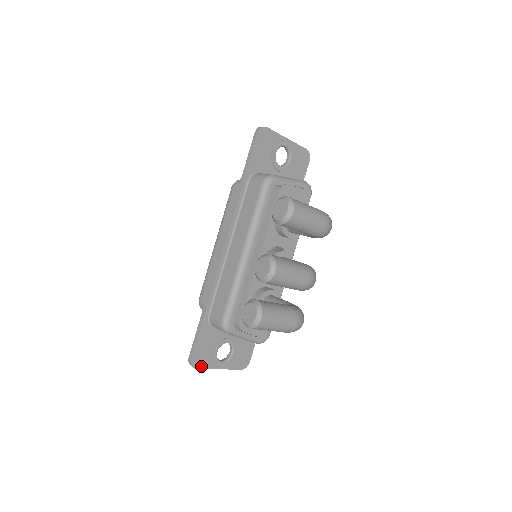
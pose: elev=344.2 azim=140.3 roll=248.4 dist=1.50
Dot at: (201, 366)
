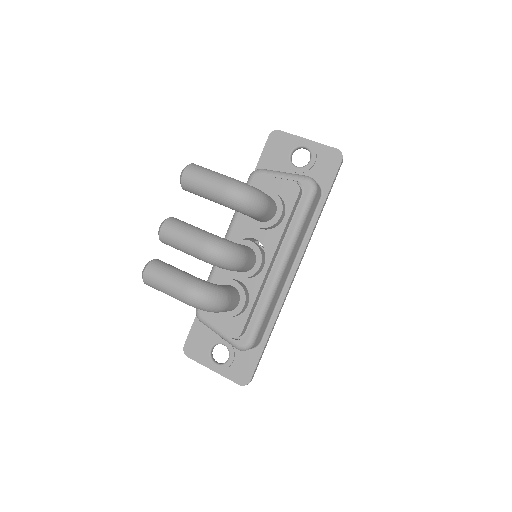
Dot at: (193, 357)
